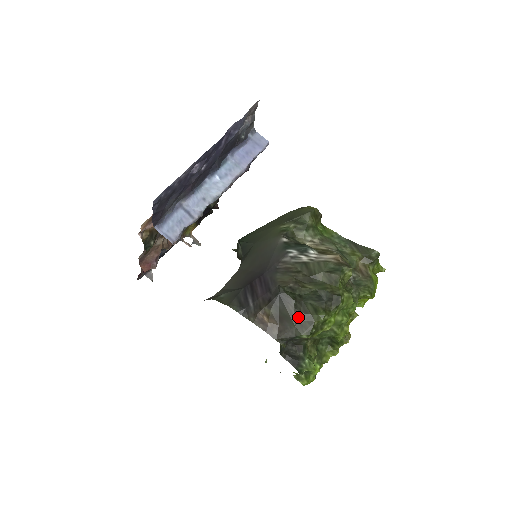
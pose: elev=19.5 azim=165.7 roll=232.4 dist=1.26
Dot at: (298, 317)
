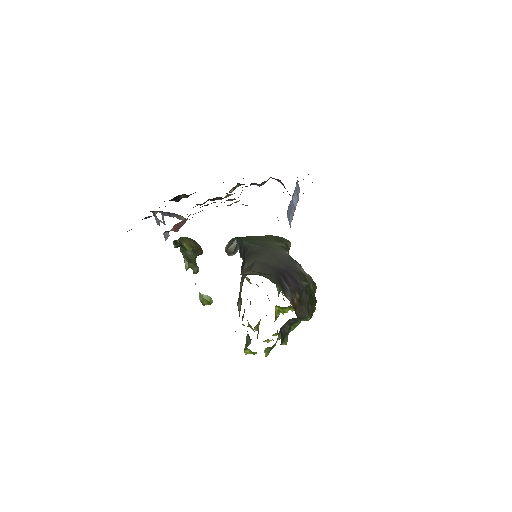
Dot at: (309, 305)
